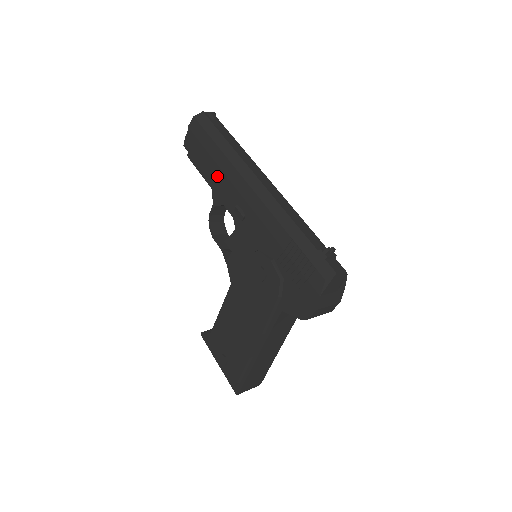
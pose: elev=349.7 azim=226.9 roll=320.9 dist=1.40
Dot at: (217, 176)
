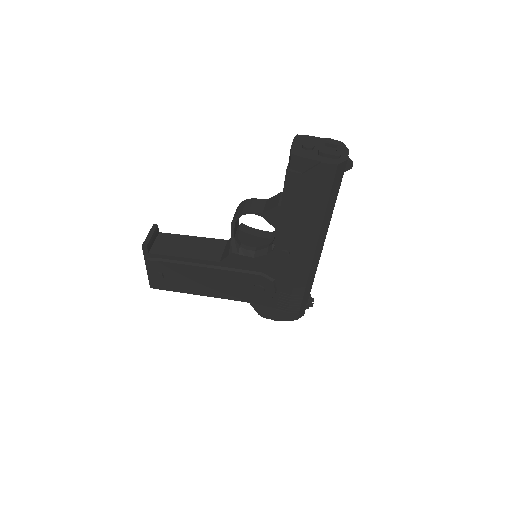
Dot at: (297, 224)
